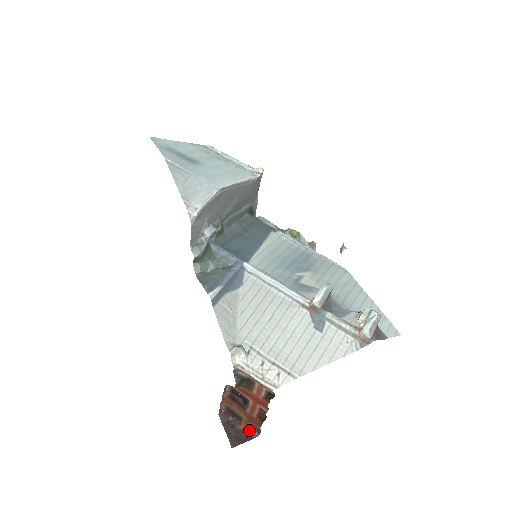
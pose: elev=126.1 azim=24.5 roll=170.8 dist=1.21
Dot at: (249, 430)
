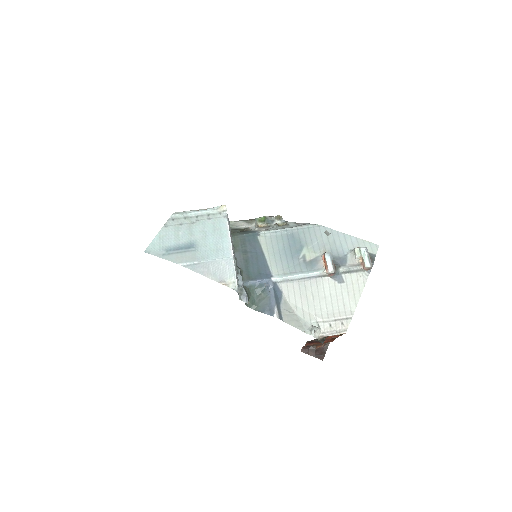
Dot at: (323, 345)
